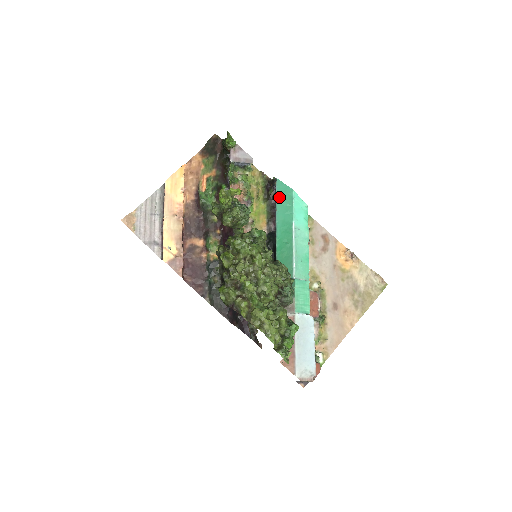
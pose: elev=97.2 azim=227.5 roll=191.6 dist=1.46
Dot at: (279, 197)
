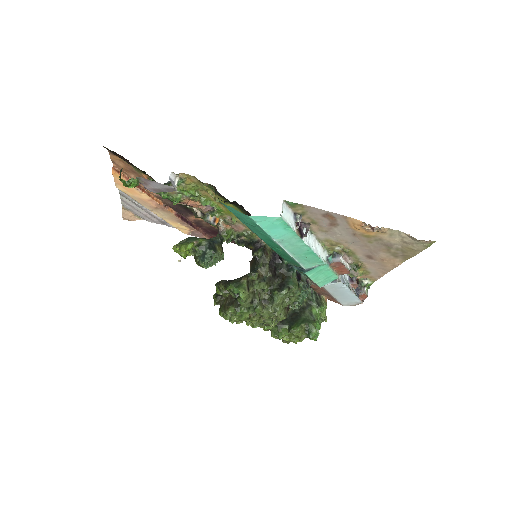
Dot at: (238, 218)
